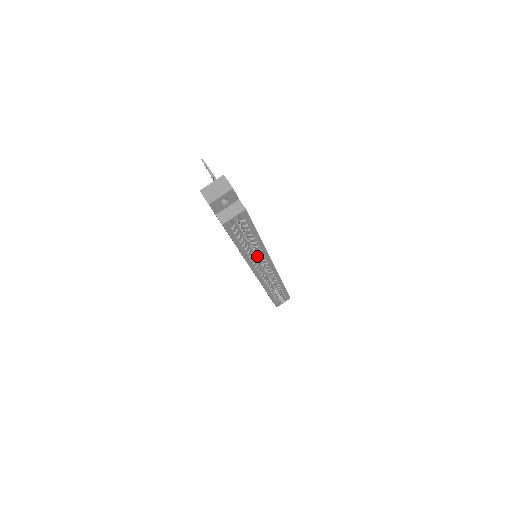
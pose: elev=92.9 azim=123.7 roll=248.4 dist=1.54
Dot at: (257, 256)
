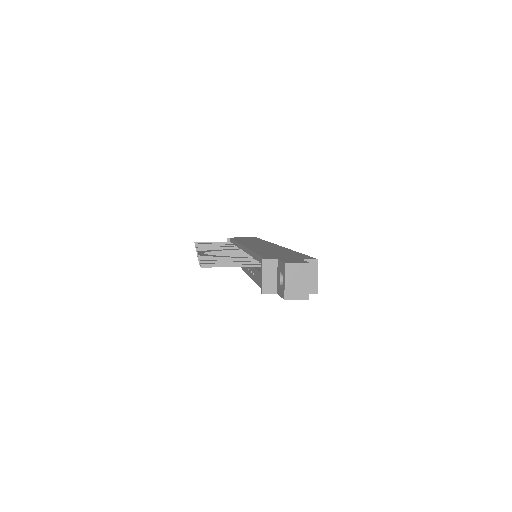
Dot at: occluded
